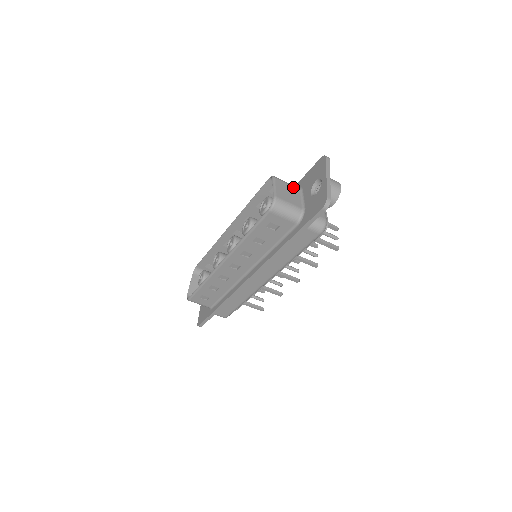
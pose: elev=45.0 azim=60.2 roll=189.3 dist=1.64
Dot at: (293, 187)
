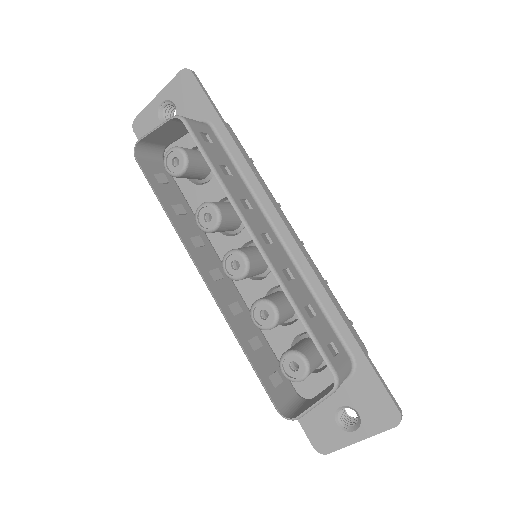
Dot at: occluded
